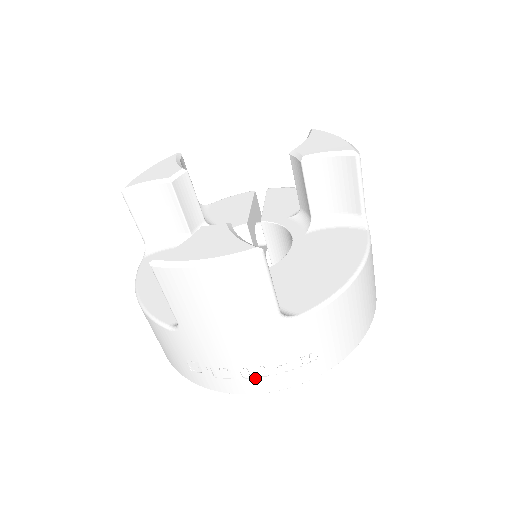
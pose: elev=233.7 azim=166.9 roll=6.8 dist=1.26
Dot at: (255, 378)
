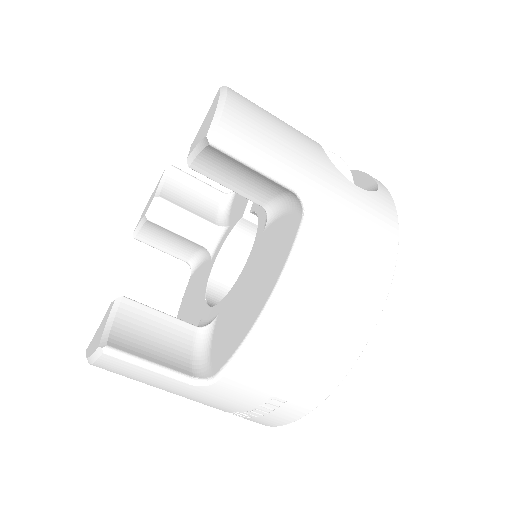
Dot at: (247, 418)
